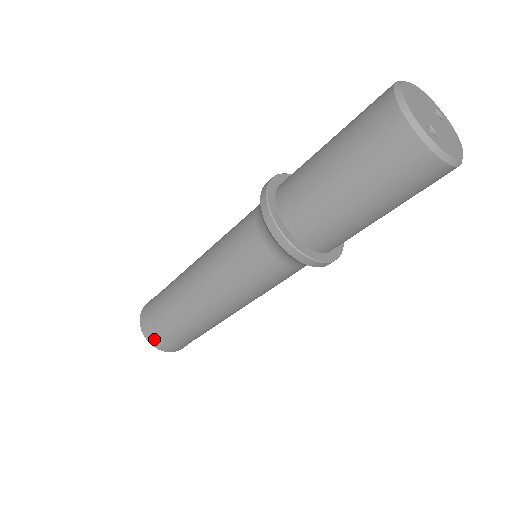
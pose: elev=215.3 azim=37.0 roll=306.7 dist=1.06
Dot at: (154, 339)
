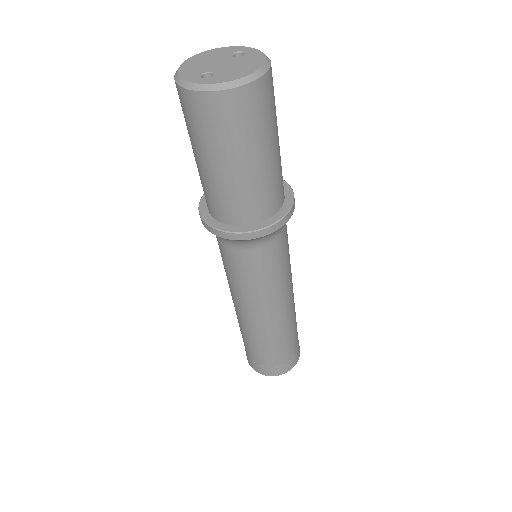
Dot at: (256, 367)
